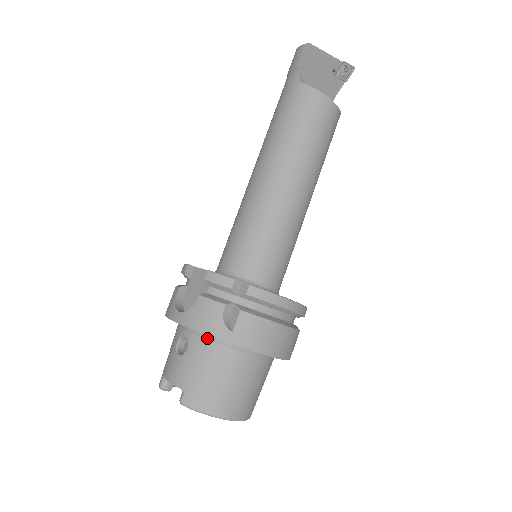
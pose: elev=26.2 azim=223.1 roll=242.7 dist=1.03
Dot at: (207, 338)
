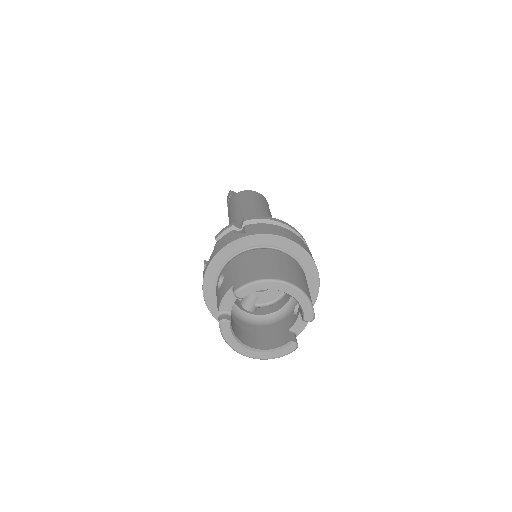
Dot at: (234, 258)
